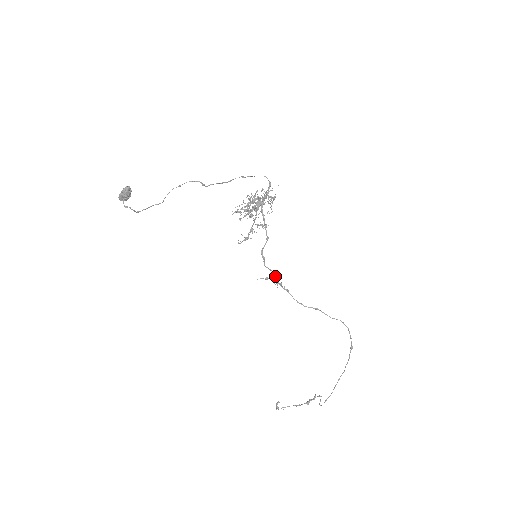
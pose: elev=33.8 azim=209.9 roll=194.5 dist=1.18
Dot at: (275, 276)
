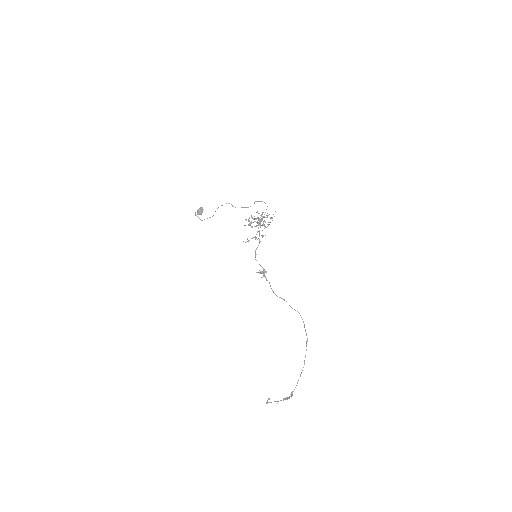
Dot at: (263, 270)
